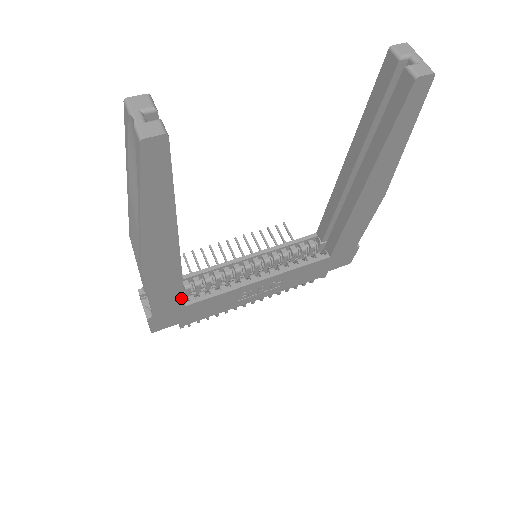
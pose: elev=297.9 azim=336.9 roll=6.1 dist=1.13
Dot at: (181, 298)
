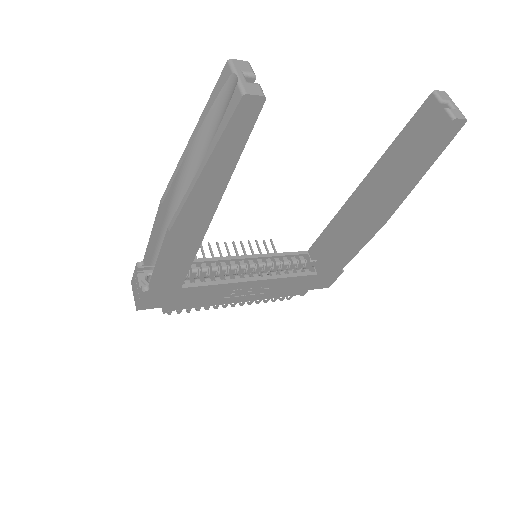
Dot at: (183, 277)
